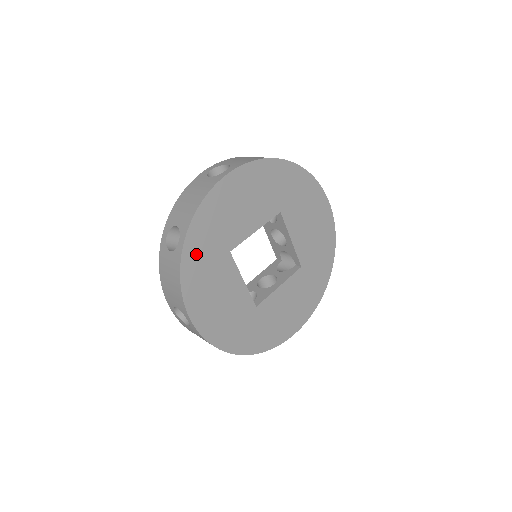
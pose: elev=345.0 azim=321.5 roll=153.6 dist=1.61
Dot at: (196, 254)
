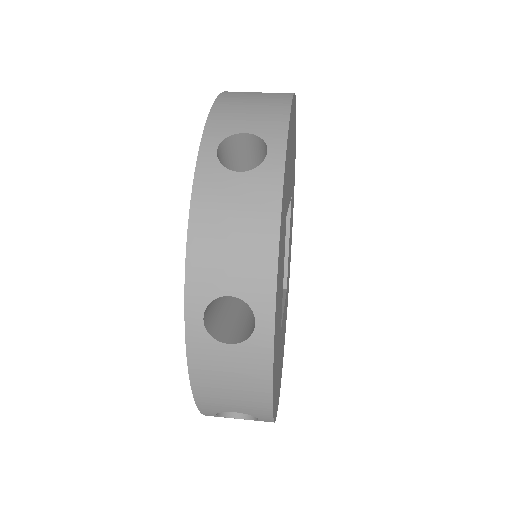
Dot at: (276, 395)
